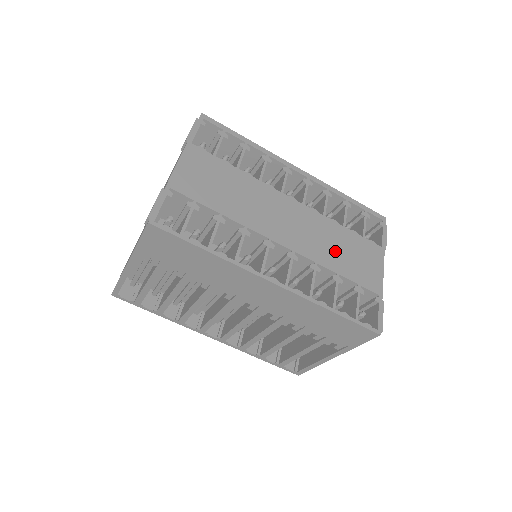
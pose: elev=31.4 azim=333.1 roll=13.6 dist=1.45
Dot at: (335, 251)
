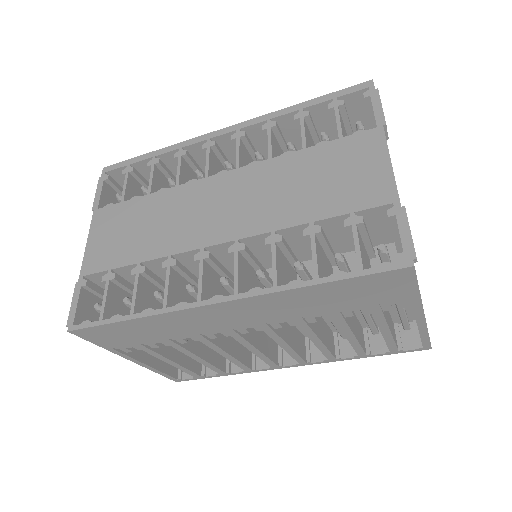
Dot at: (298, 193)
